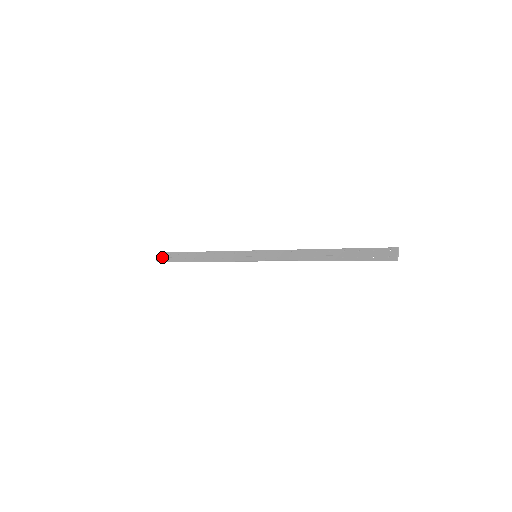
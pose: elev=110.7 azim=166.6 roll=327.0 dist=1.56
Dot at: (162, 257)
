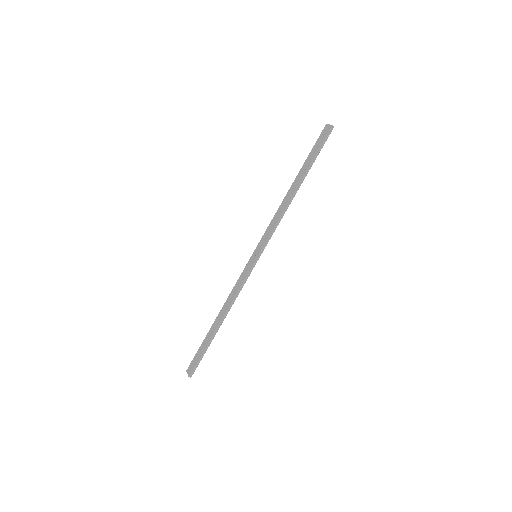
Dot at: (191, 368)
